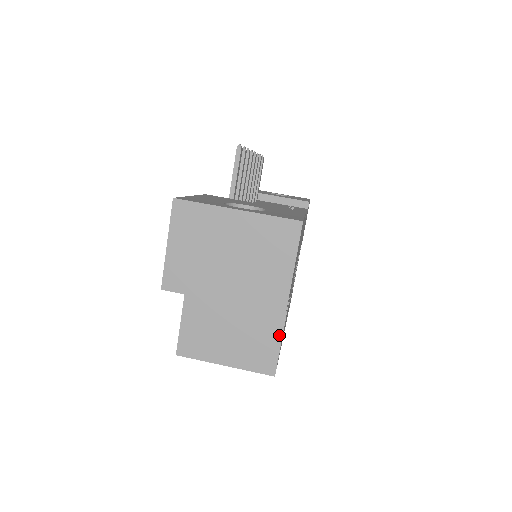
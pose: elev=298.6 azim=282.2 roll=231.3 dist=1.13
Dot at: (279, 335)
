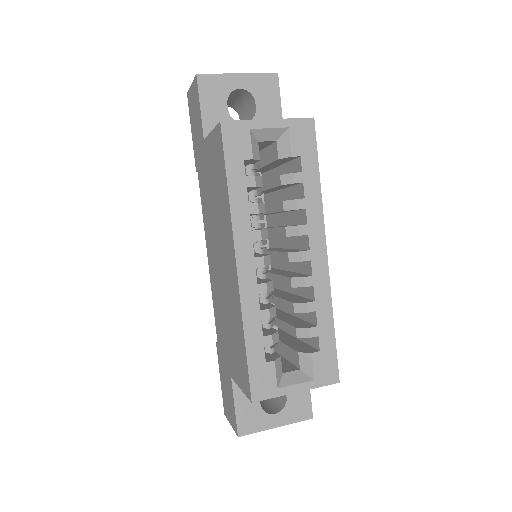
Dot at: occluded
